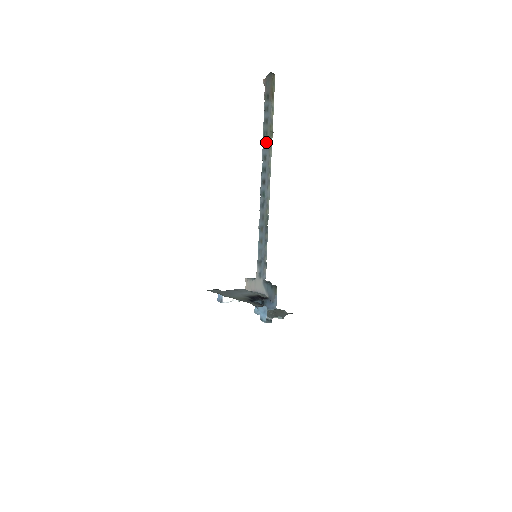
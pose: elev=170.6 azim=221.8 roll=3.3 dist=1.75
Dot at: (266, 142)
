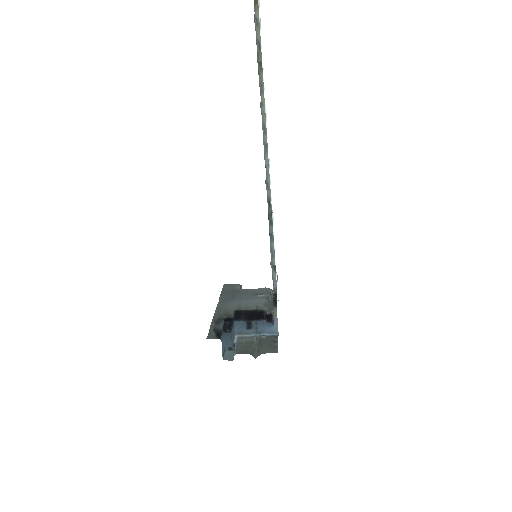
Dot at: (259, 81)
